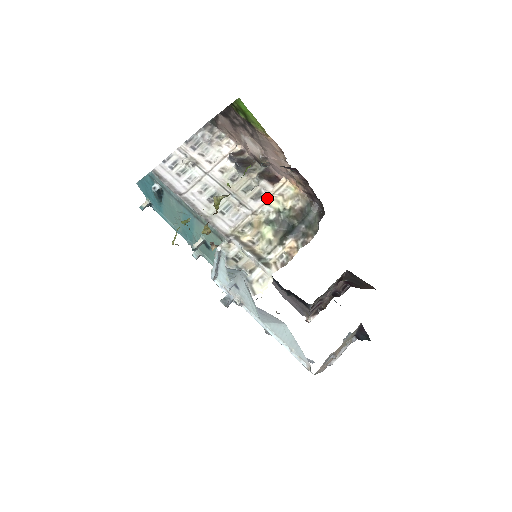
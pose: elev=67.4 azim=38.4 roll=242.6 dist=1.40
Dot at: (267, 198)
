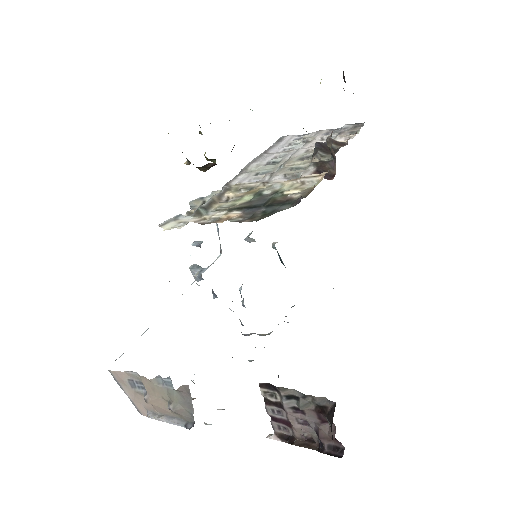
Dot at: (291, 179)
